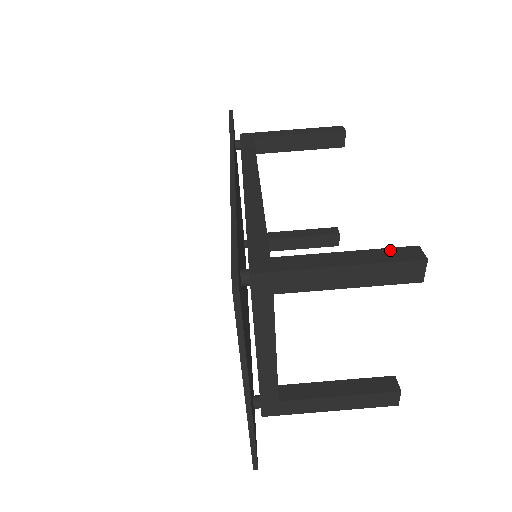
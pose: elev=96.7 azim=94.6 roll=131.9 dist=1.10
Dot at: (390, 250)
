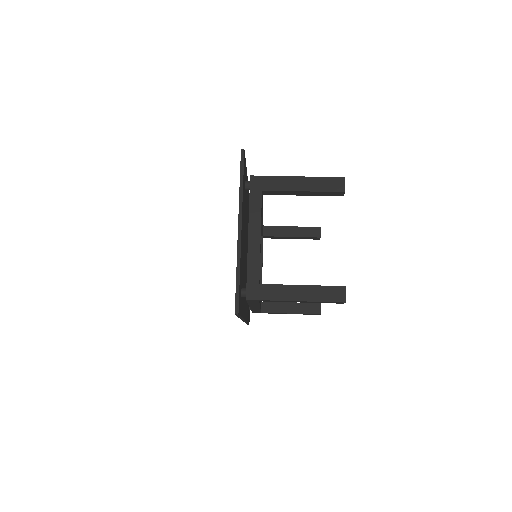
Dot at: occluded
